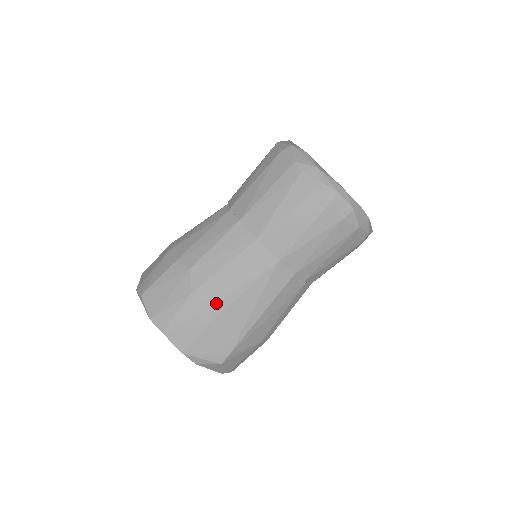
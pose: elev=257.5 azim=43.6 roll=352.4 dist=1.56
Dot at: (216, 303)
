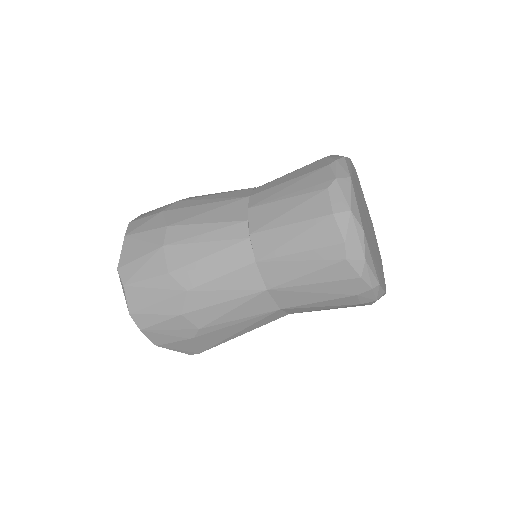
Dot at: (203, 328)
